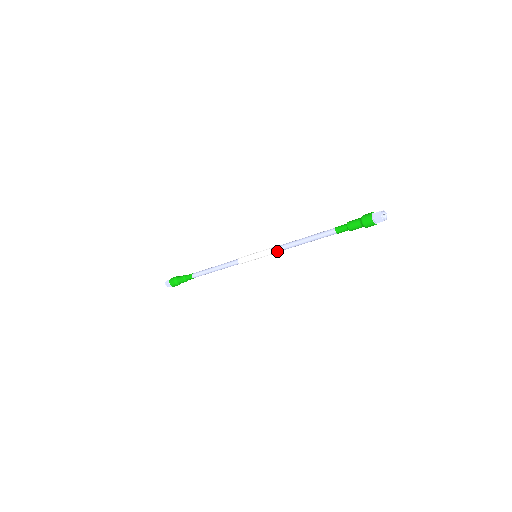
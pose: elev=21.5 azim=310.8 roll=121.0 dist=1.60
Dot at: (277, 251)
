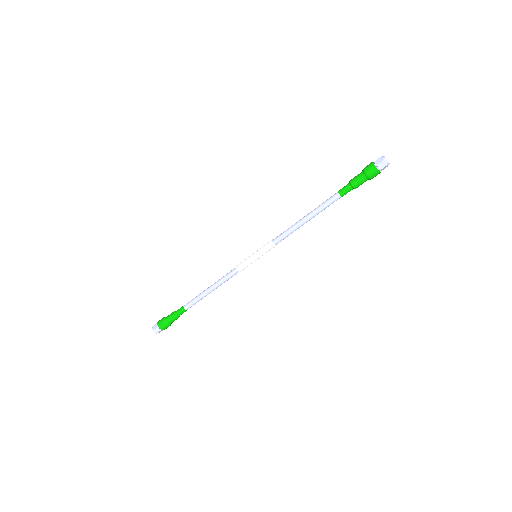
Dot at: (278, 238)
